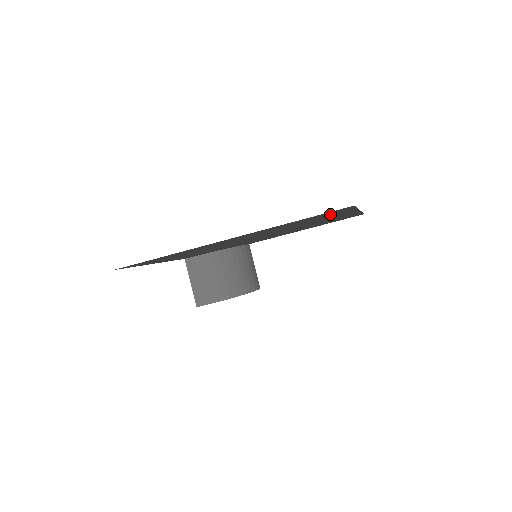
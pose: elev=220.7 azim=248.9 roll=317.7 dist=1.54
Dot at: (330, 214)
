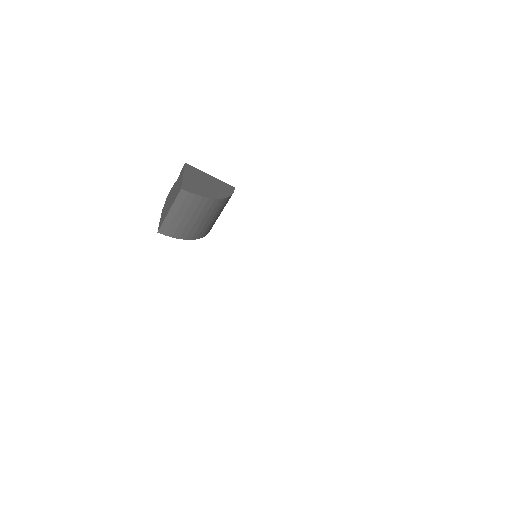
Dot at: occluded
